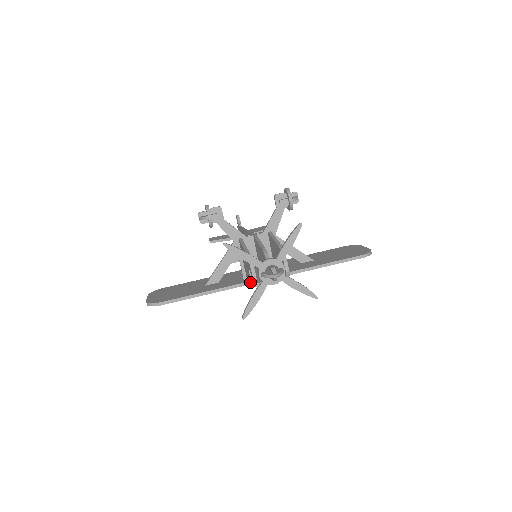
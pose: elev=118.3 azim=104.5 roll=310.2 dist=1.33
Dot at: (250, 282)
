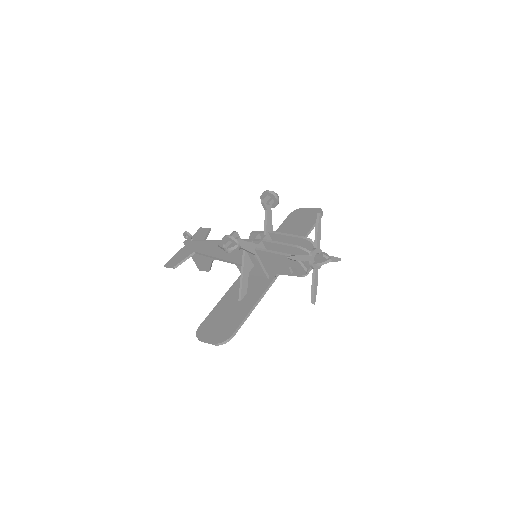
Dot at: (275, 277)
